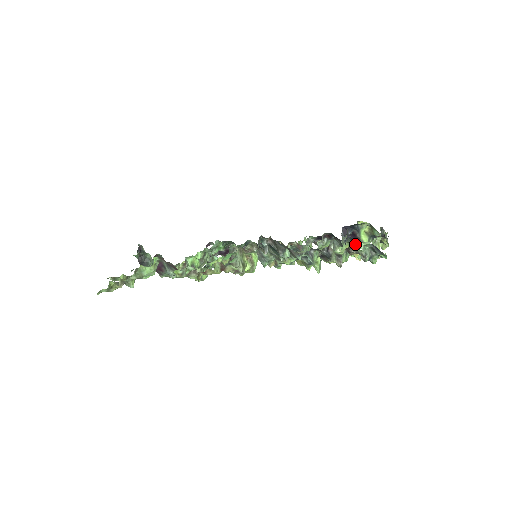
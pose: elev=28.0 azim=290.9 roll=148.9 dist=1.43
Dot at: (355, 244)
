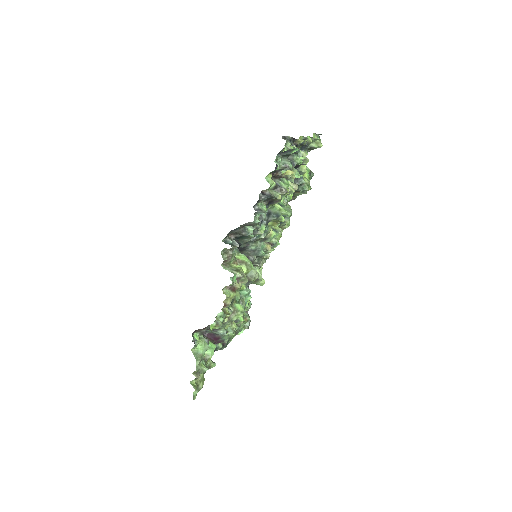
Dot at: occluded
